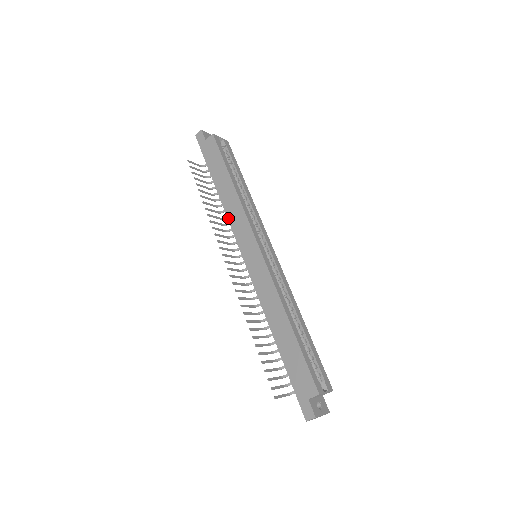
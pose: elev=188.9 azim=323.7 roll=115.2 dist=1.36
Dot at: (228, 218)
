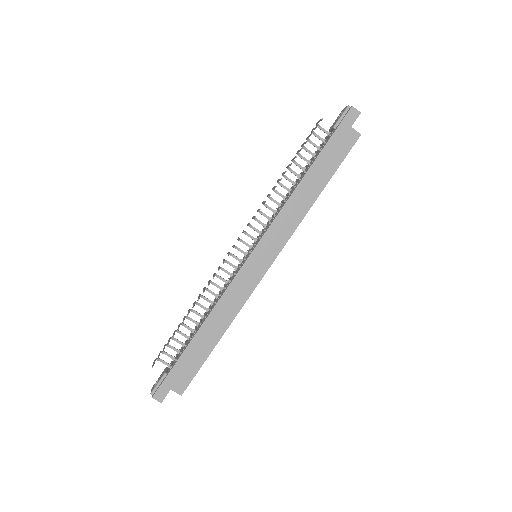
Dot at: (282, 211)
